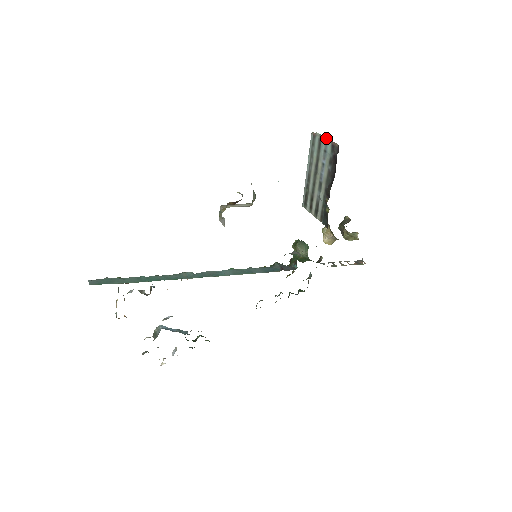
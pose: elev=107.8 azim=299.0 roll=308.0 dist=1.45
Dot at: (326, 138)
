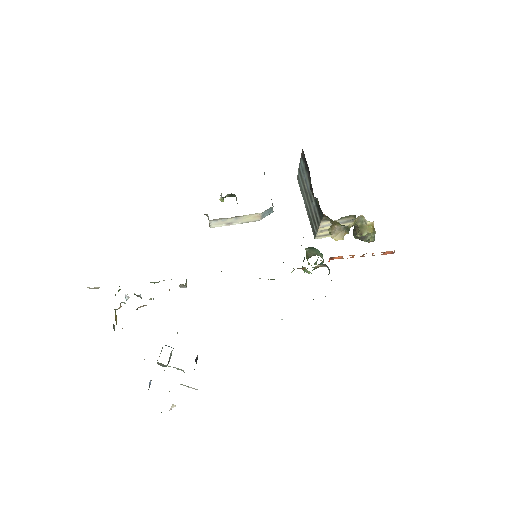
Dot at: (300, 162)
